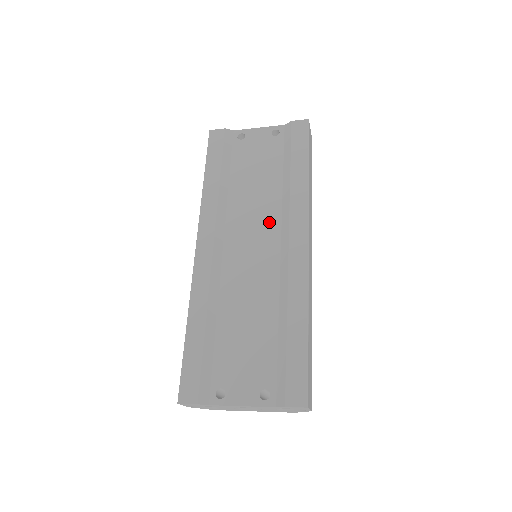
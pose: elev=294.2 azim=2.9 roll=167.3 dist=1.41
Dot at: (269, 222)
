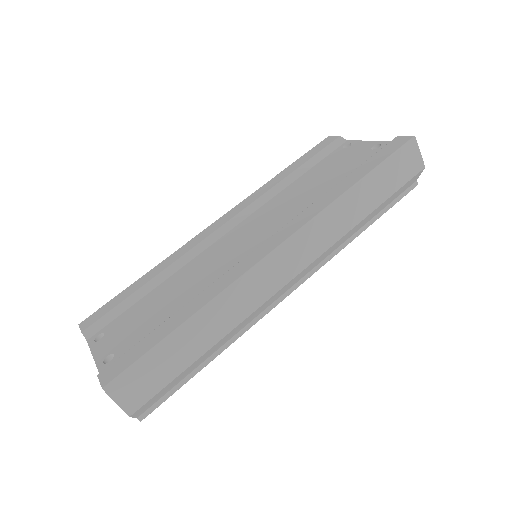
Dot at: (279, 221)
